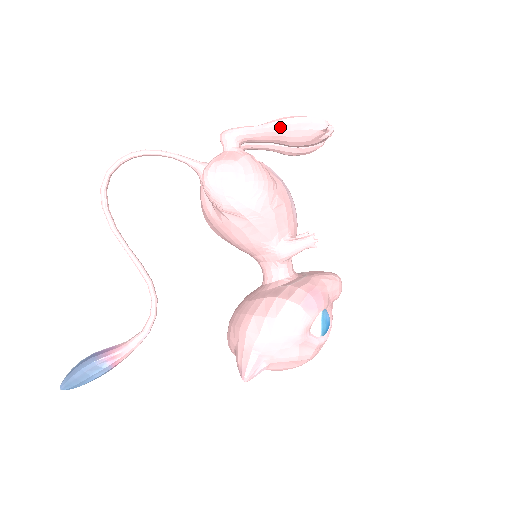
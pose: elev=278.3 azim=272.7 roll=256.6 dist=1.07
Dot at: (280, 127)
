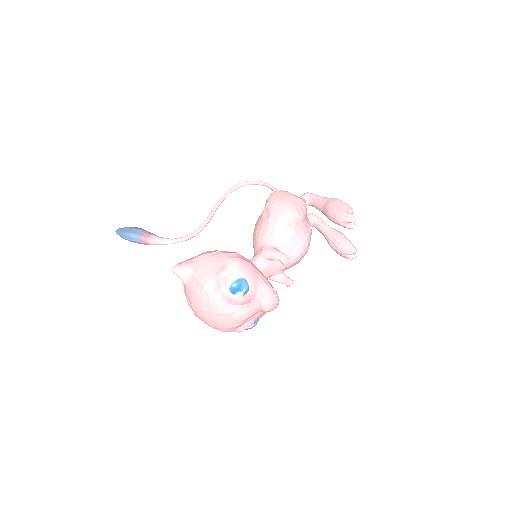
Dot at: (330, 200)
